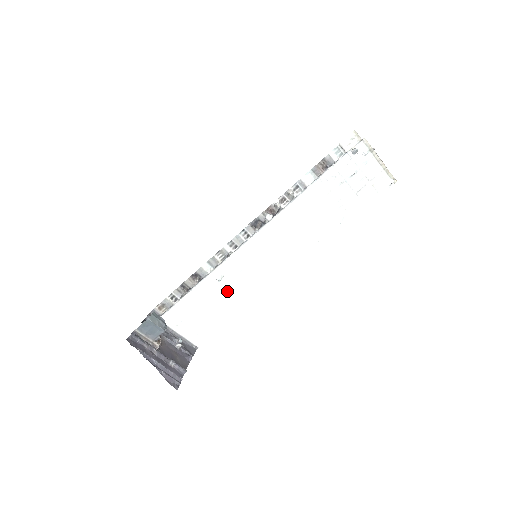
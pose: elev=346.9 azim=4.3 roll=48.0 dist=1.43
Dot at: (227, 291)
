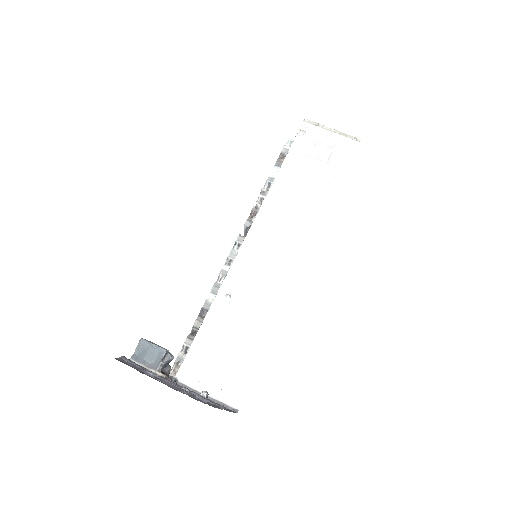
Dot at: (243, 313)
